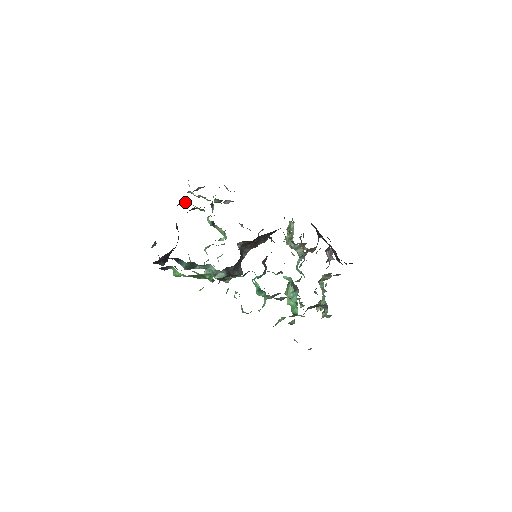
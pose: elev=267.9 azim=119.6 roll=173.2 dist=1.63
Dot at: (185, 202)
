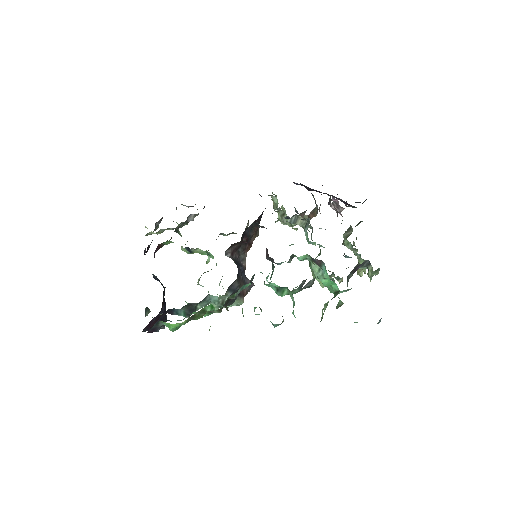
Dot at: (148, 246)
